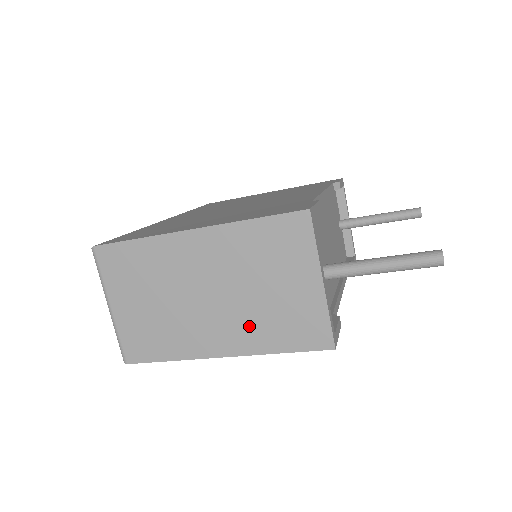
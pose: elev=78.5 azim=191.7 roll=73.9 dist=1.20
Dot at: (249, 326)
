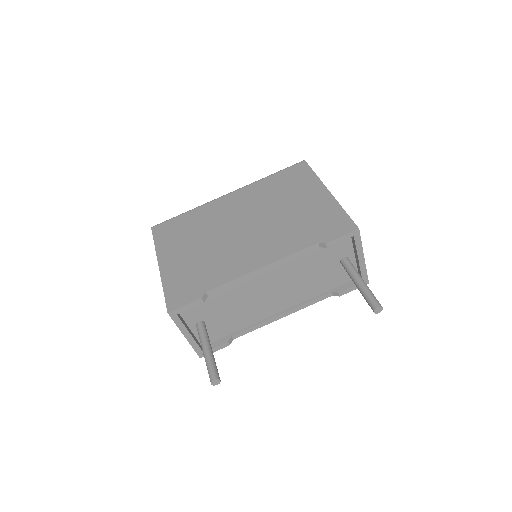
Dot at: occluded
